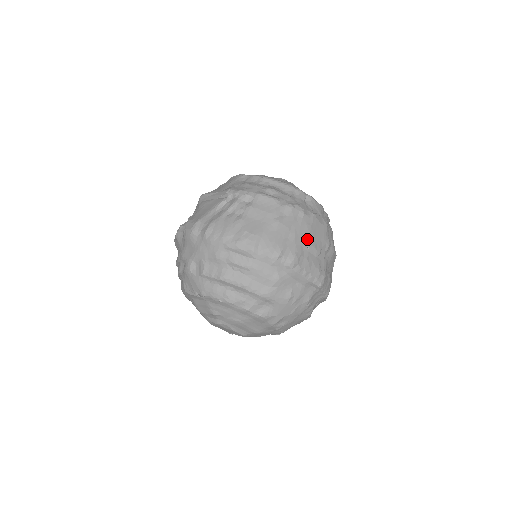
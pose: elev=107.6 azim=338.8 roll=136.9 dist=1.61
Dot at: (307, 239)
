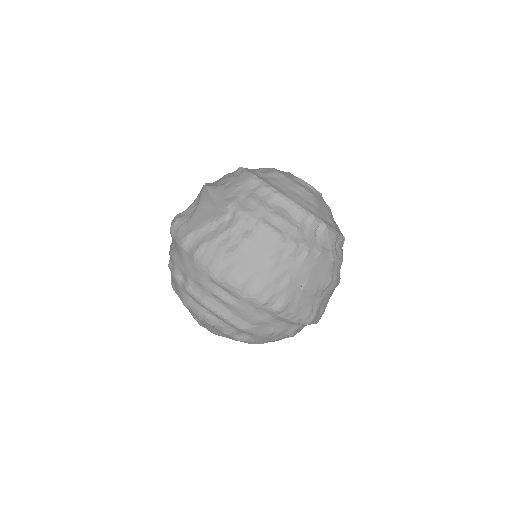
Dot at: (303, 283)
